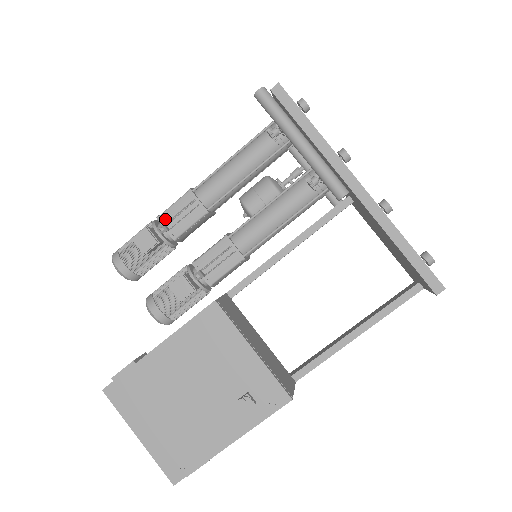
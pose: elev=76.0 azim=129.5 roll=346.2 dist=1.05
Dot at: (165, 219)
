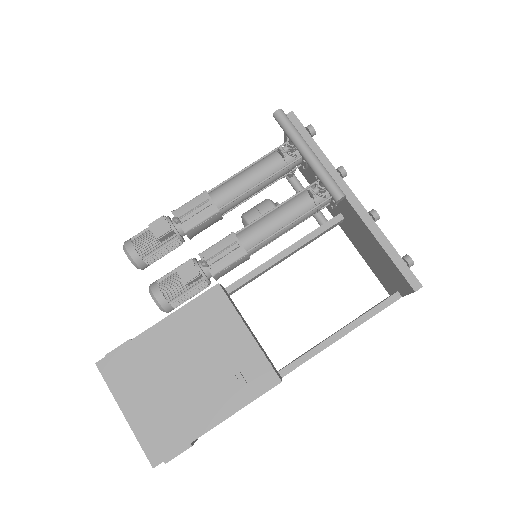
Dot at: (179, 214)
